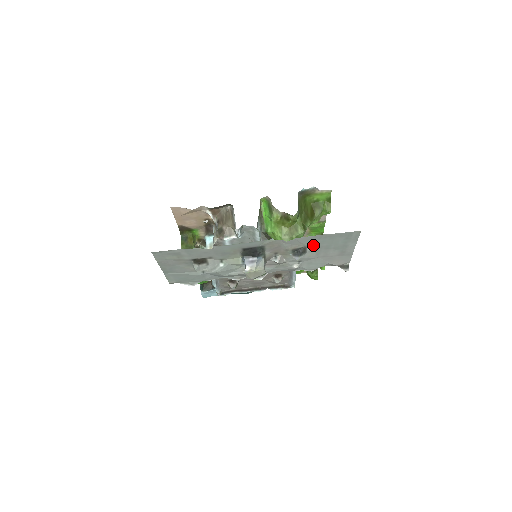
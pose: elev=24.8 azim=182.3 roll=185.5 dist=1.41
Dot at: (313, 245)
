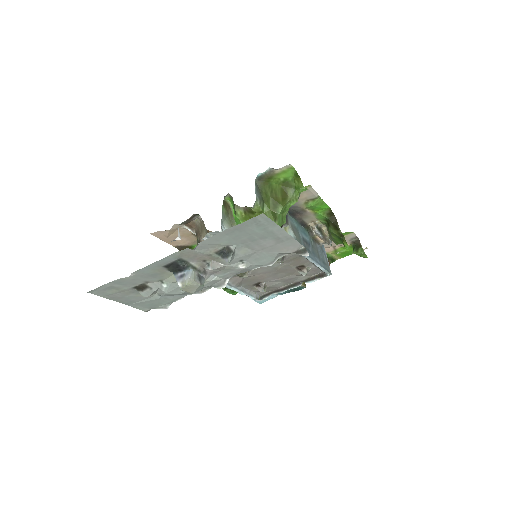
Dot at: (233, 242)
